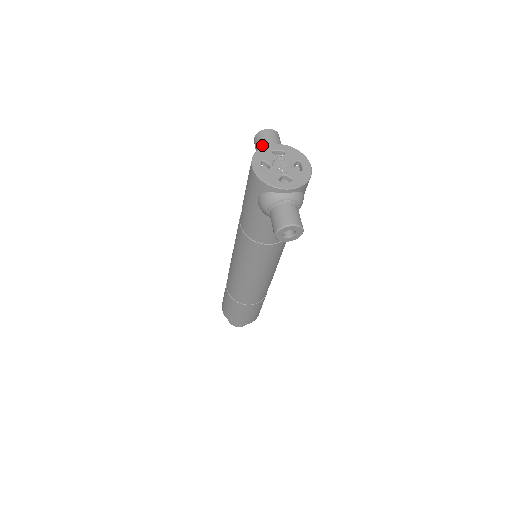
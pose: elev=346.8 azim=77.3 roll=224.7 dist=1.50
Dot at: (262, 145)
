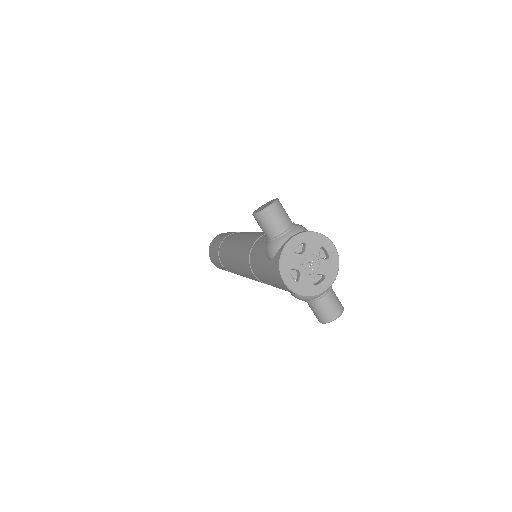
Dot at: (271, 231)
